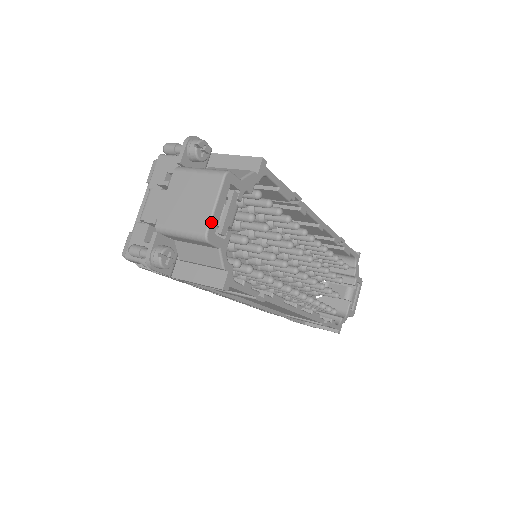
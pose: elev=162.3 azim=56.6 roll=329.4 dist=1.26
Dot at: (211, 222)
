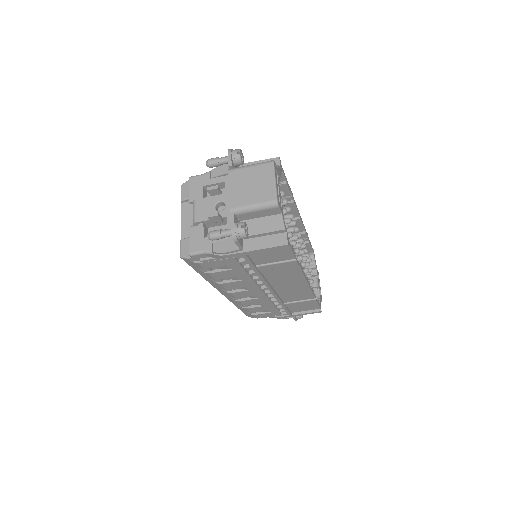
Dot at: (277, 192)
